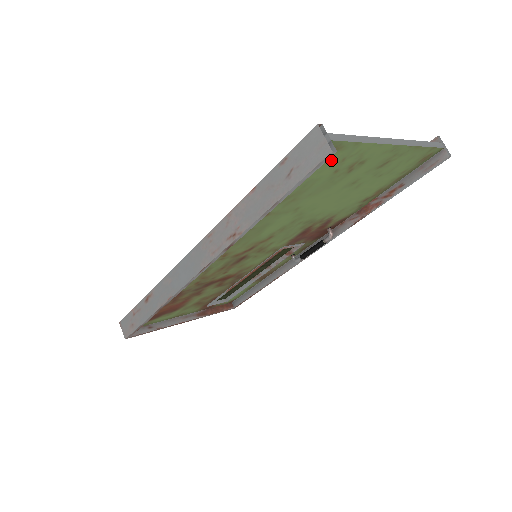
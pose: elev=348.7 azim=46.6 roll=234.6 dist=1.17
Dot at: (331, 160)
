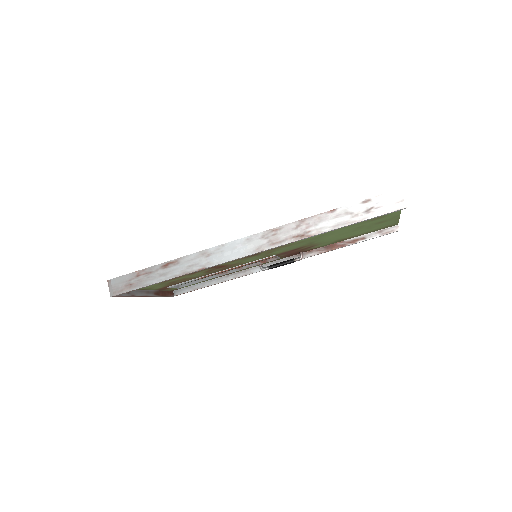
Dot at: occluded
